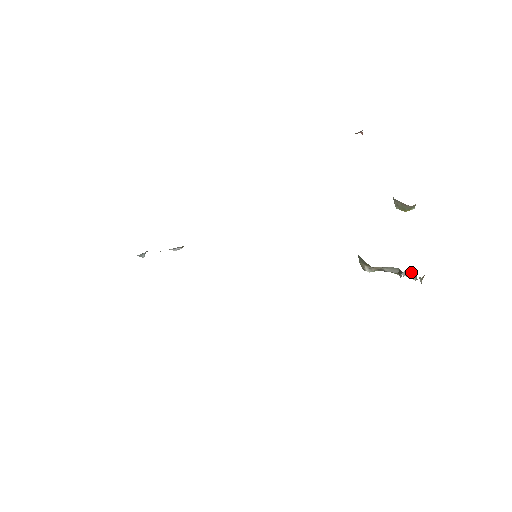
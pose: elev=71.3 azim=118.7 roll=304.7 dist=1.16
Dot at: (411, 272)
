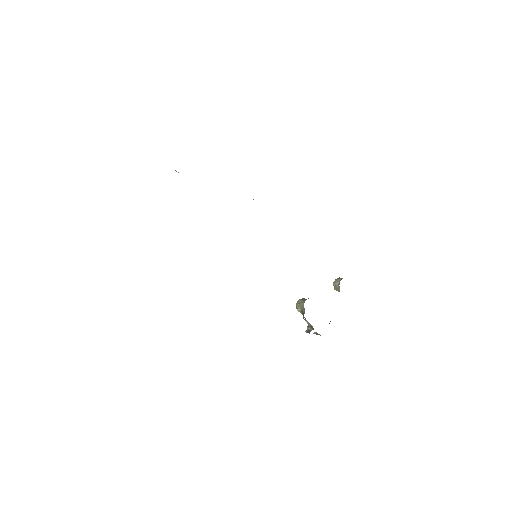
Dot at: (316, 333)
